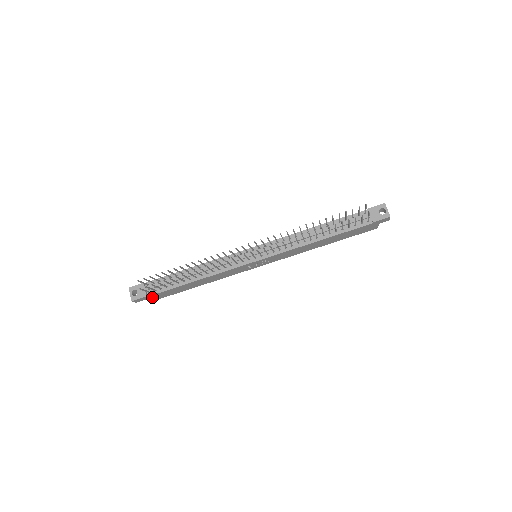
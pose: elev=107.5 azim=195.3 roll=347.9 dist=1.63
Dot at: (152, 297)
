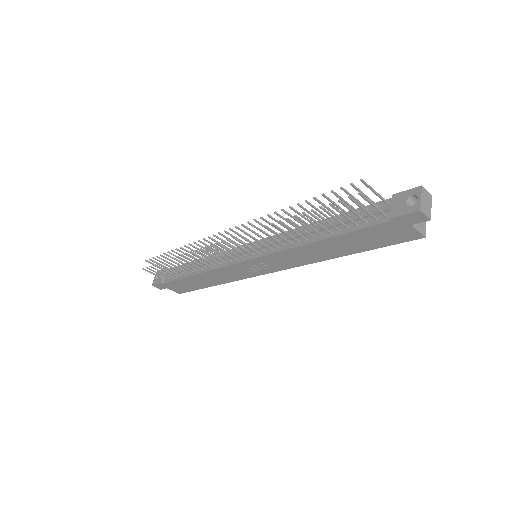
Dot at: (171, 286)
